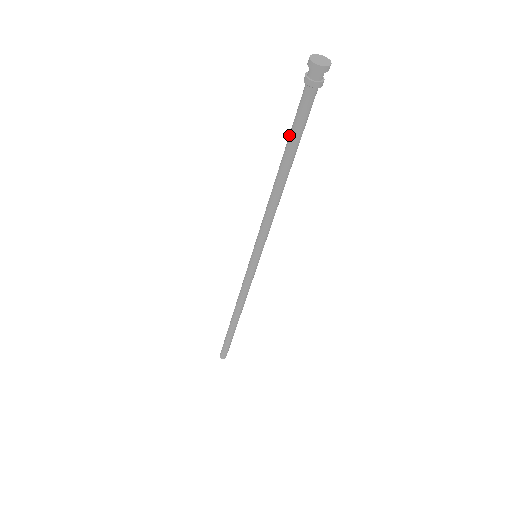
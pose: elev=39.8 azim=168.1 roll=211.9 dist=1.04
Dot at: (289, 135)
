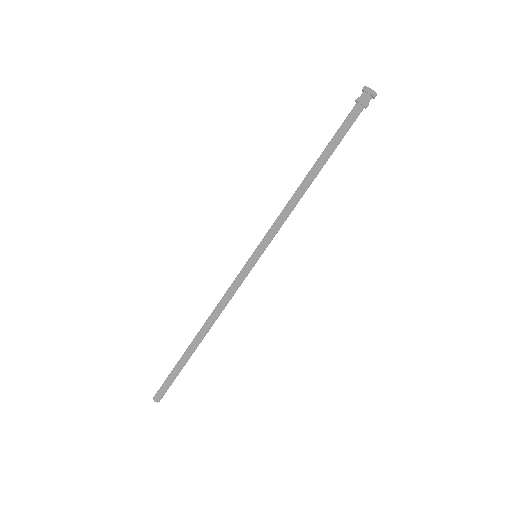
Dot at: occluded
